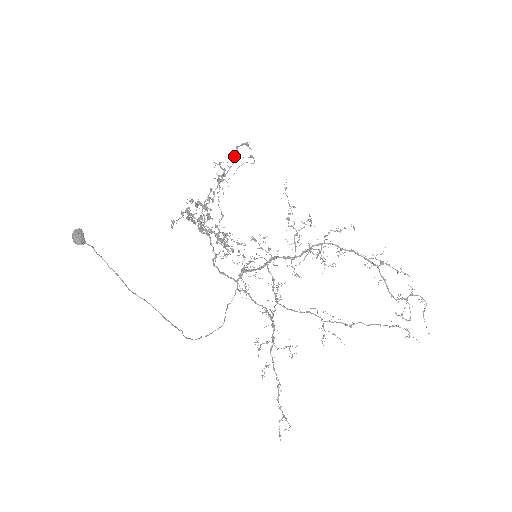
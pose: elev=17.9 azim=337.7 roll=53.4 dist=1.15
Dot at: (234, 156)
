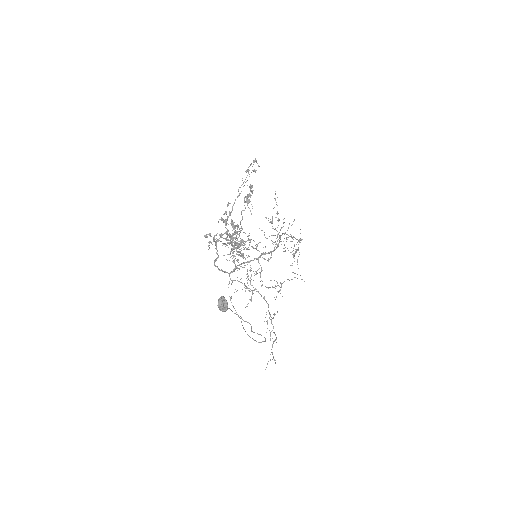
Dot at: occluded
